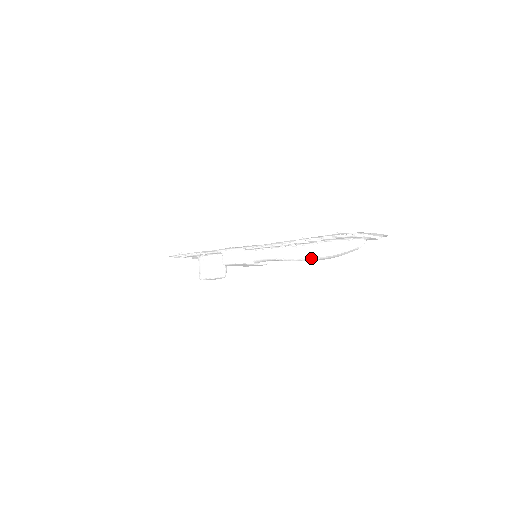
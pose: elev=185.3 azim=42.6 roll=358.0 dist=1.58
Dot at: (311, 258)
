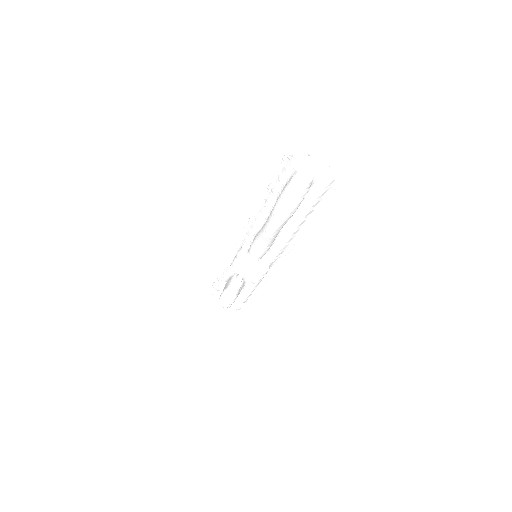
Dot at: (274, 211)
